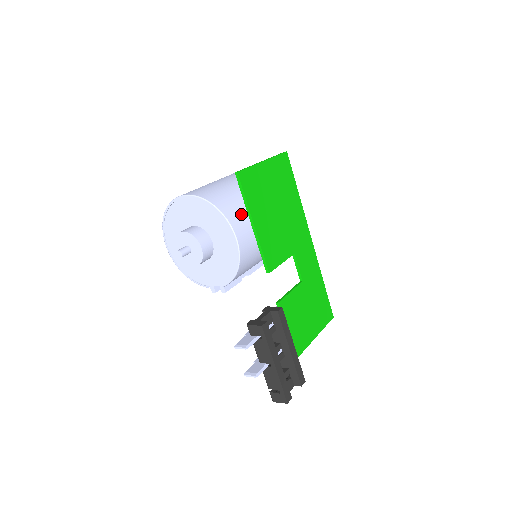
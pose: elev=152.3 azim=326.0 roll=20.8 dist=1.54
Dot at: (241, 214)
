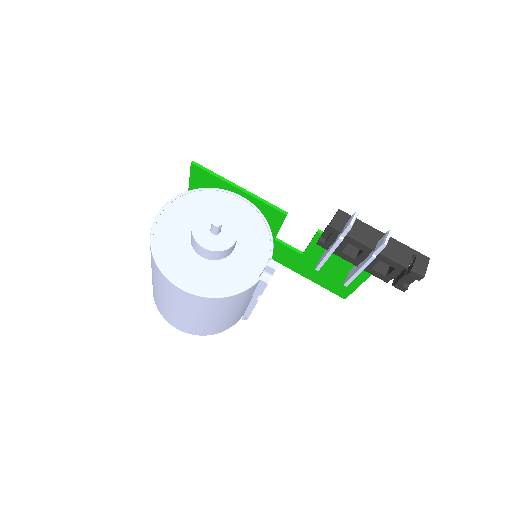
Dot at: occluded
